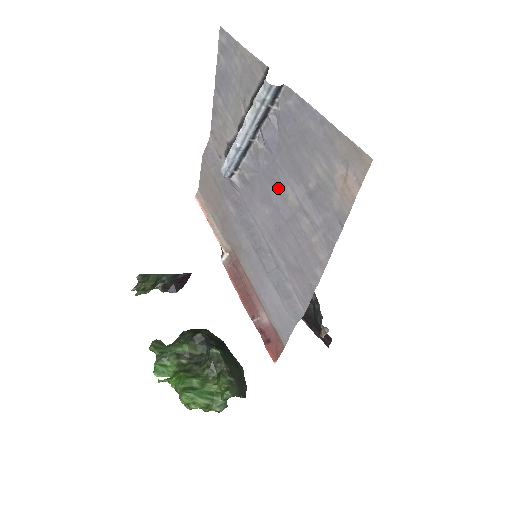
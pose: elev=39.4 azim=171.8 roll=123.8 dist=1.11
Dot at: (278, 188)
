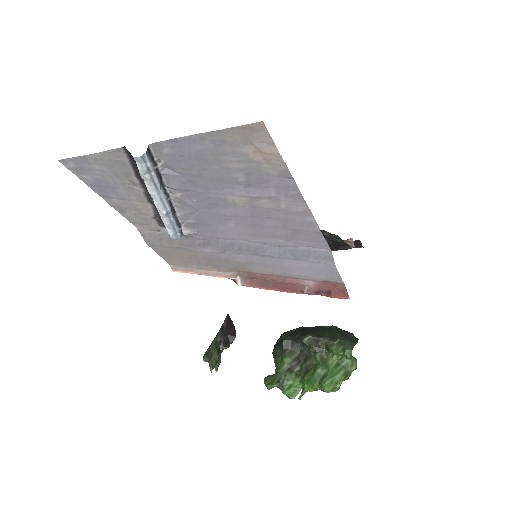
Dot at: (221, 205)
